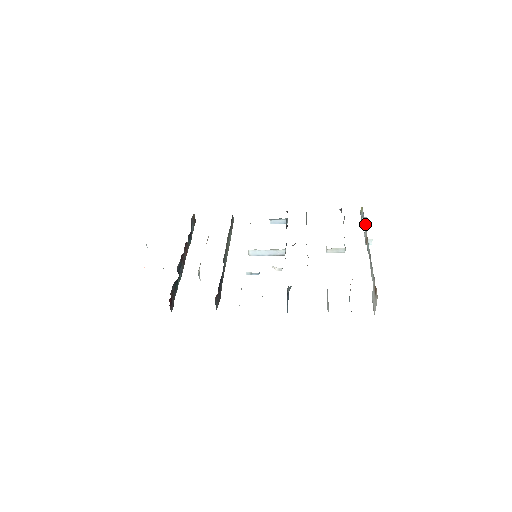
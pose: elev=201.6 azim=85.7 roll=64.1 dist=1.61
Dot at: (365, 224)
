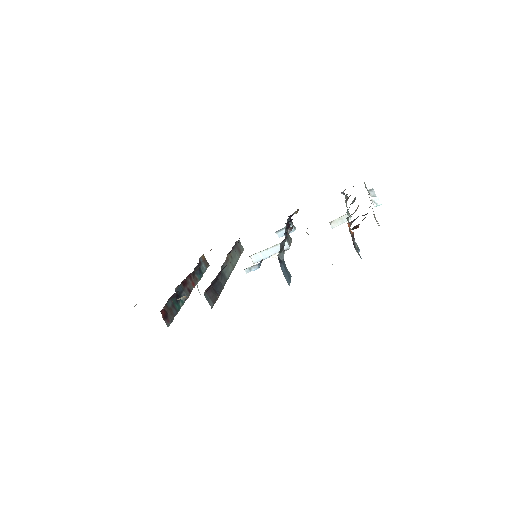
Dot at: occluded
